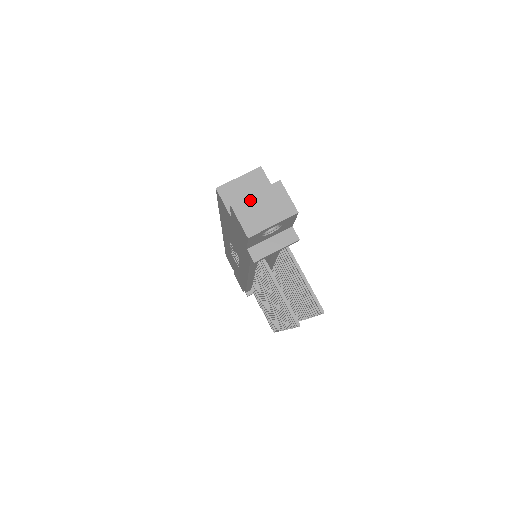
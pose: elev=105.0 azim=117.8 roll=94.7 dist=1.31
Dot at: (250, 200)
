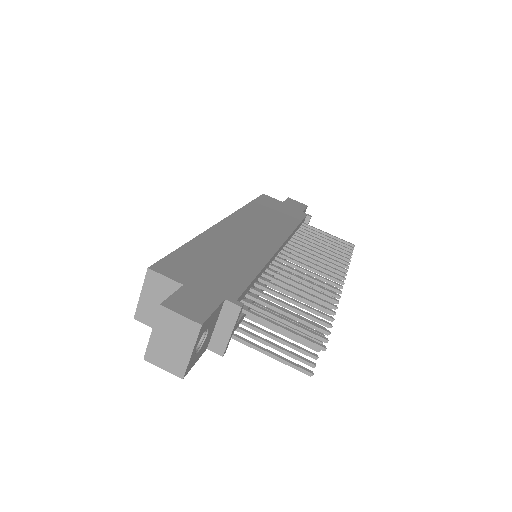
Dot at: (154, 343)
